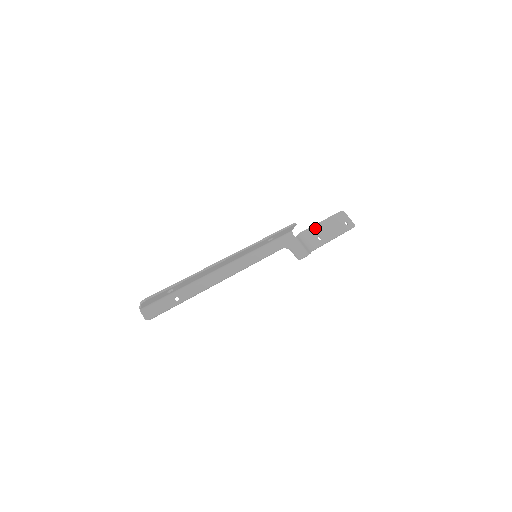
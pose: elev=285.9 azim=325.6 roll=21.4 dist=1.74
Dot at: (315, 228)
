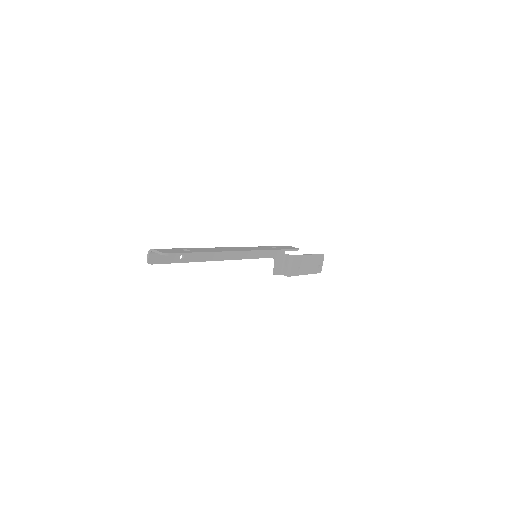
Dot at: (302, 258)
